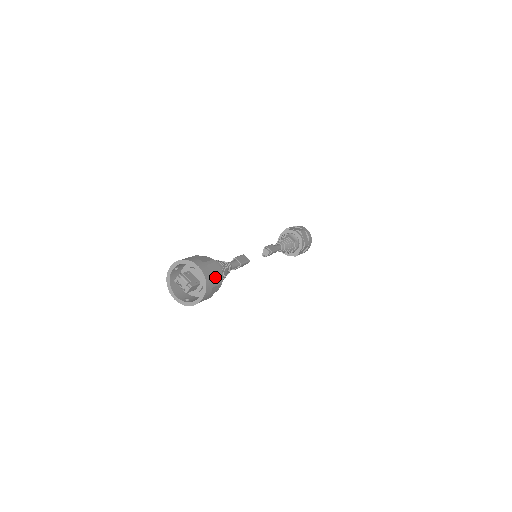
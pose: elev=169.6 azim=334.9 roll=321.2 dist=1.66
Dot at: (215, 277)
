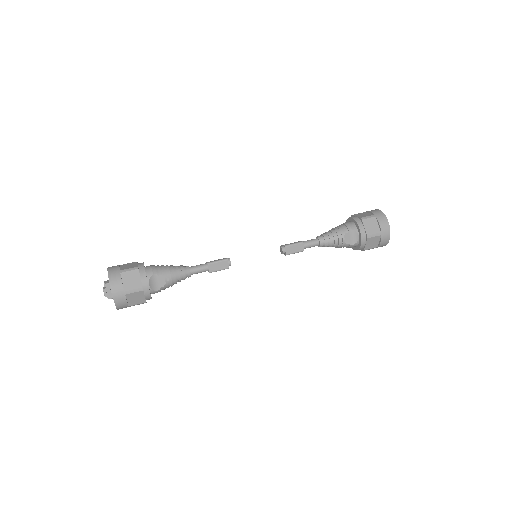
Dot at: (136, 301)
